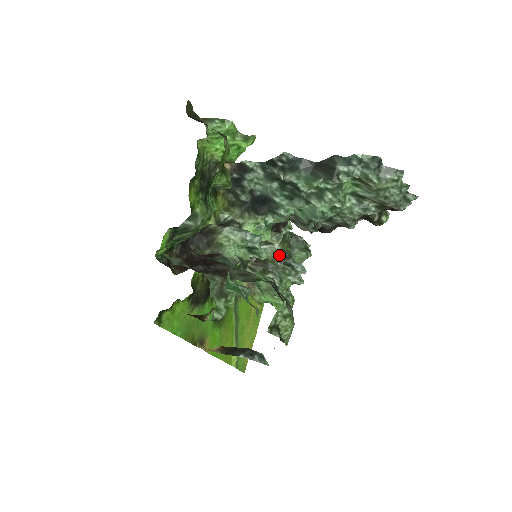
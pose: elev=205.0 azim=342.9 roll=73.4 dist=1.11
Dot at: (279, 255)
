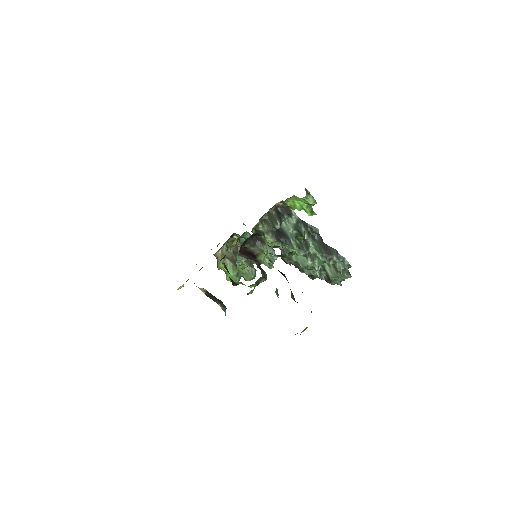
Dot at: occluded
